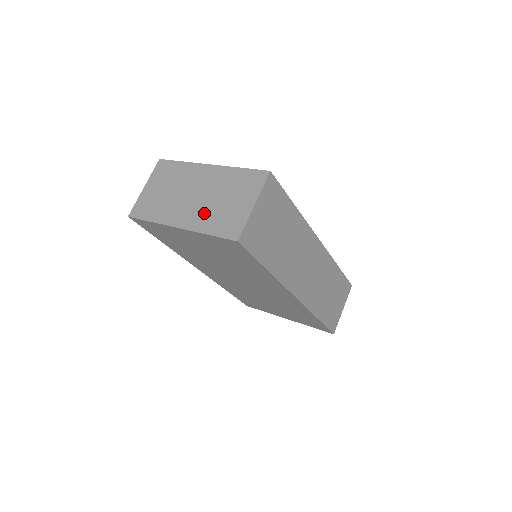
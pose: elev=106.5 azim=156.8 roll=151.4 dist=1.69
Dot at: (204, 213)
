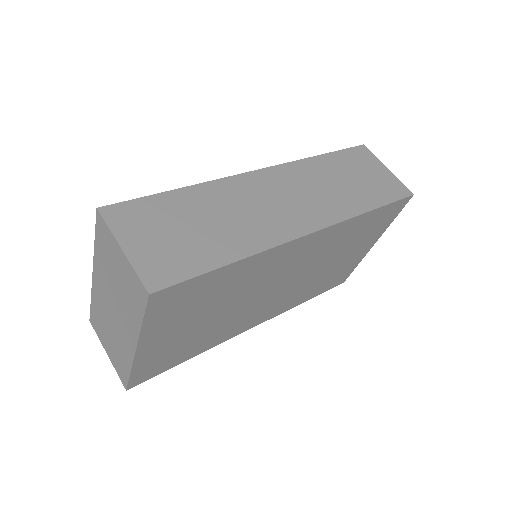
Dot at: (125, 312)
